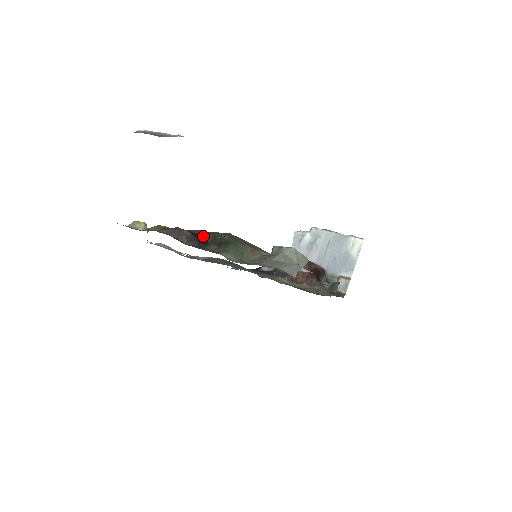
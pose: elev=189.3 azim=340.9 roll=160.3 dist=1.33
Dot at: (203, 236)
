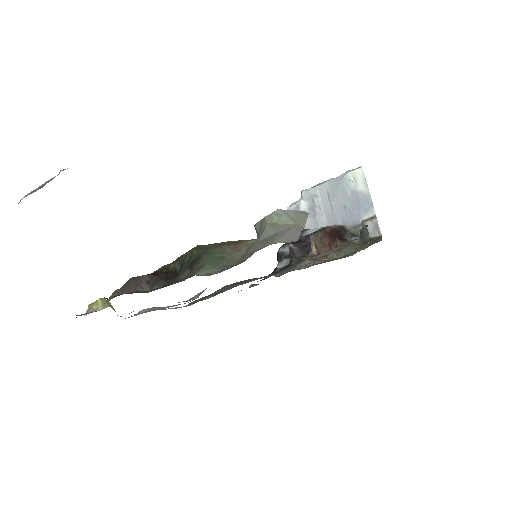
Dot at: (168, 269)
